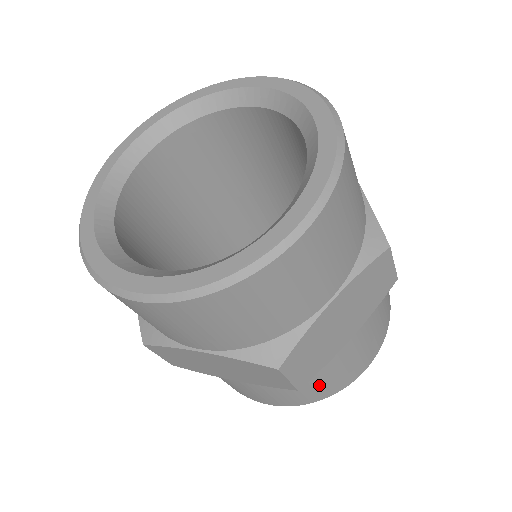
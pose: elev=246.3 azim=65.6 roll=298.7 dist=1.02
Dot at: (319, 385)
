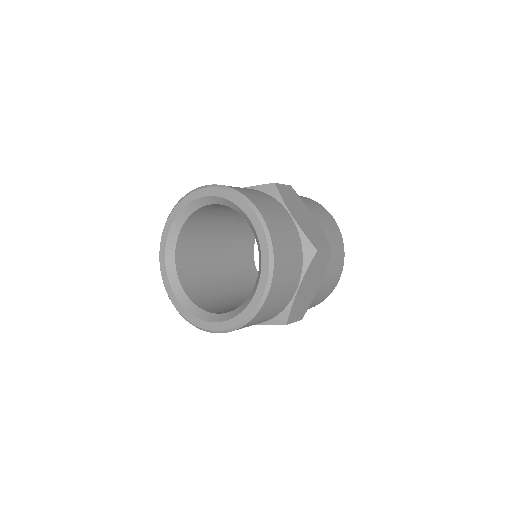
Dot at: (315, 302)
